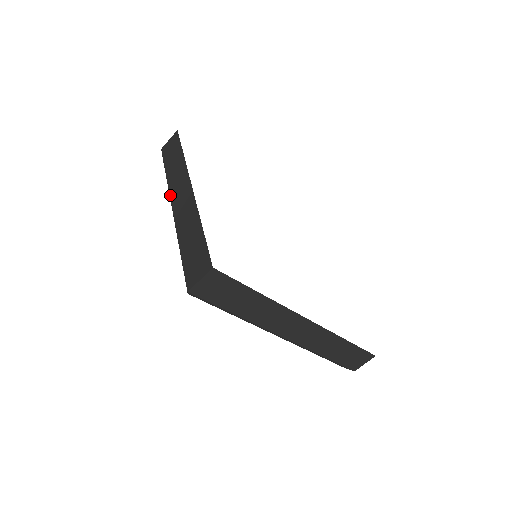
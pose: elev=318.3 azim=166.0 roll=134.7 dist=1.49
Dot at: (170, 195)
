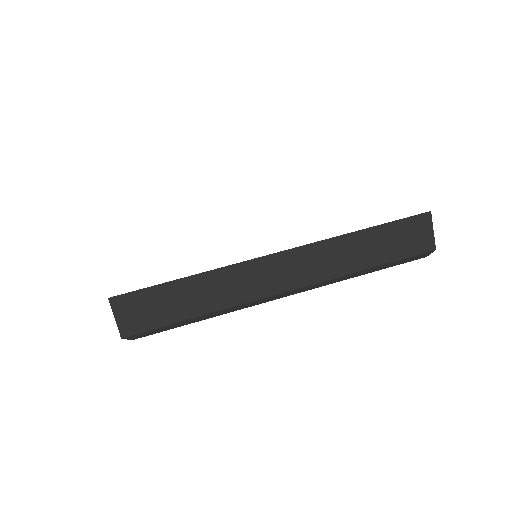
Dot at: occluded
